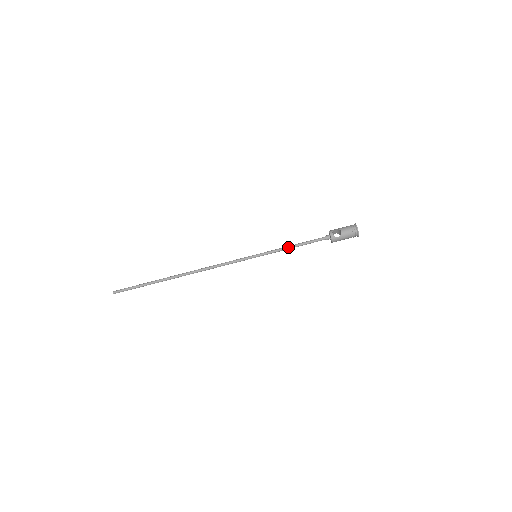
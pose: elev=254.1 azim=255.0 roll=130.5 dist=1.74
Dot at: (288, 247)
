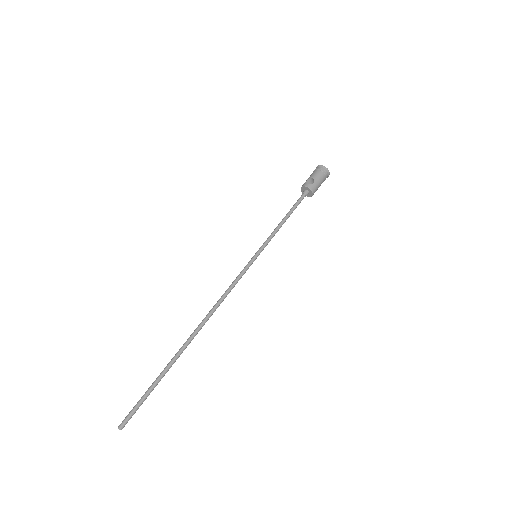
Dot at: (279, 225)
